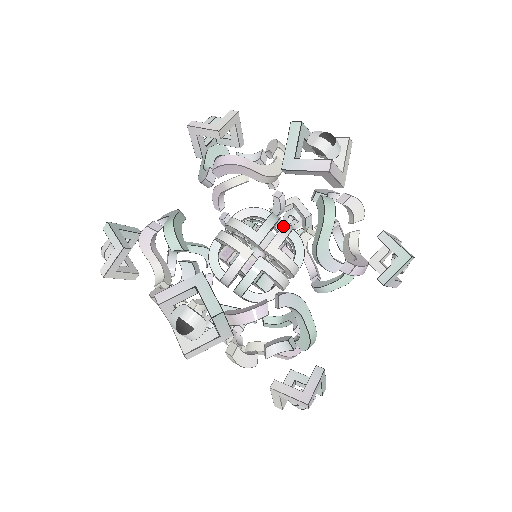
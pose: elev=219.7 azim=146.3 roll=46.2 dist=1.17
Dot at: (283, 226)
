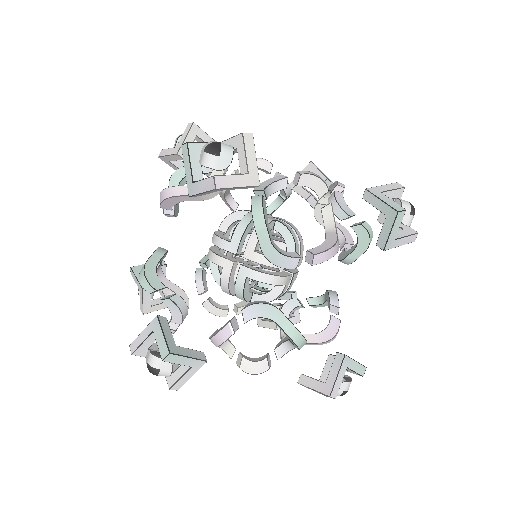
Dot at: occluded
